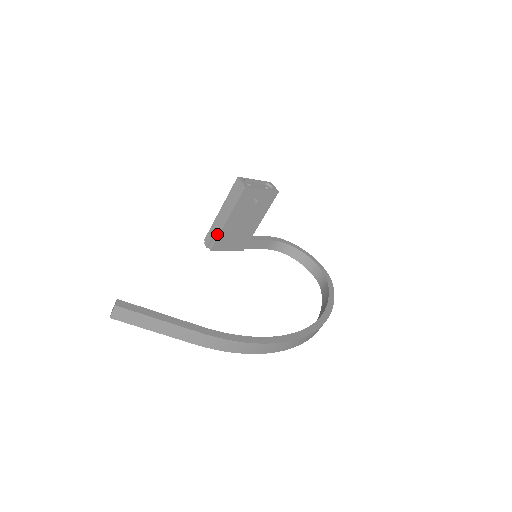
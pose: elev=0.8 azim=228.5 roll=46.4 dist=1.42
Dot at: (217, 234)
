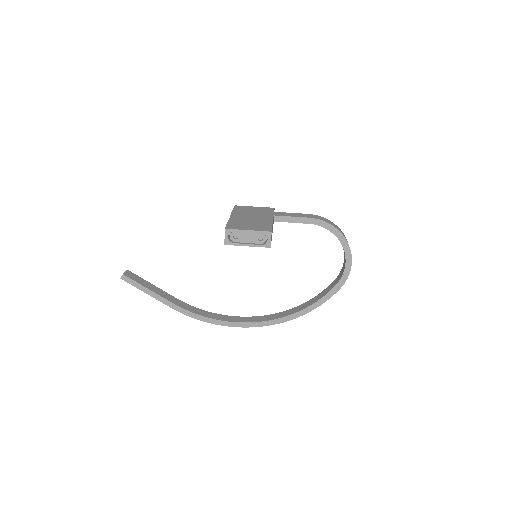
Dot at: occluded
